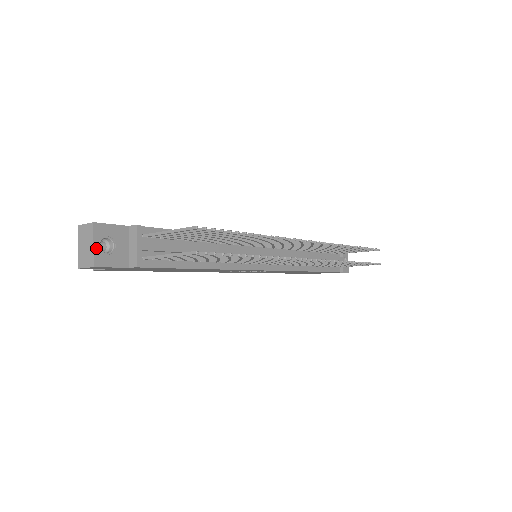
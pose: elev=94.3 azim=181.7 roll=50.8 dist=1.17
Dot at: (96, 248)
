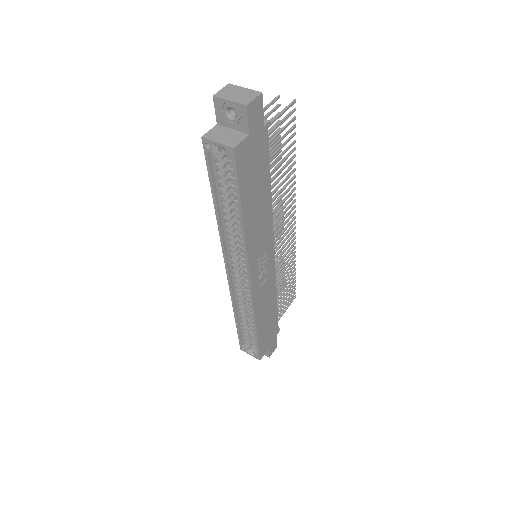
Dot at: (248, 91)
